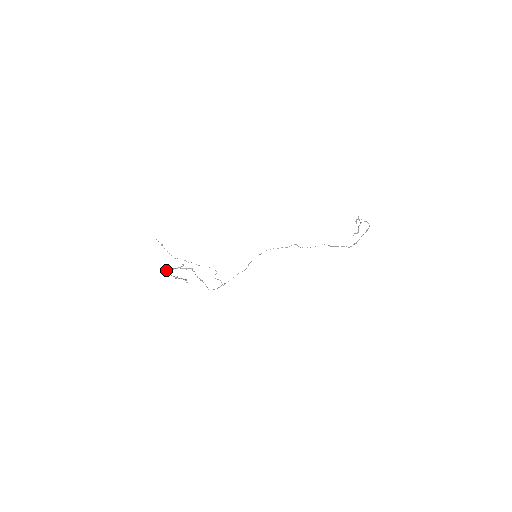
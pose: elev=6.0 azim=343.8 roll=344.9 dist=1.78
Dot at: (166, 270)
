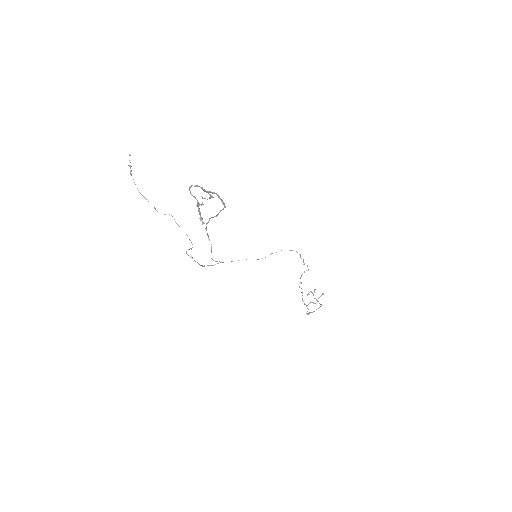
Dot at: occluded
